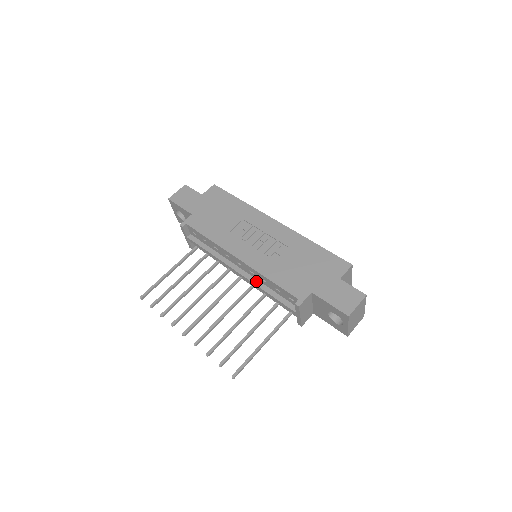
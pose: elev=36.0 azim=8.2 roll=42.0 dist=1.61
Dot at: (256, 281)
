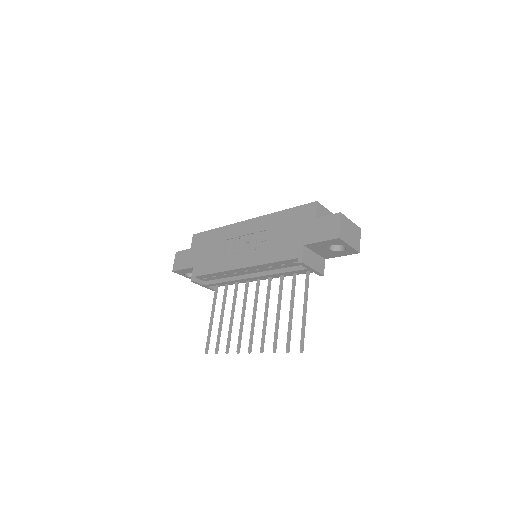
Dot at: (267, 272)
